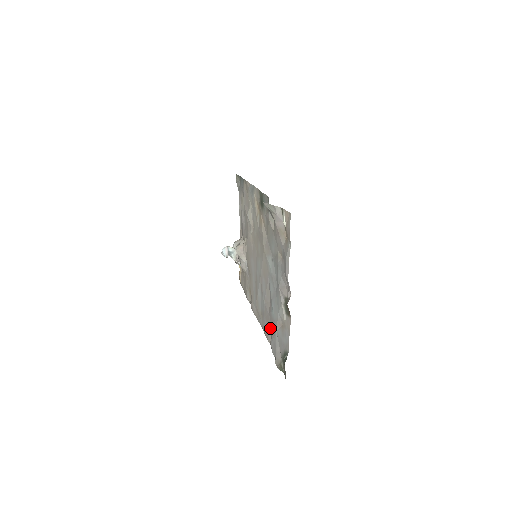
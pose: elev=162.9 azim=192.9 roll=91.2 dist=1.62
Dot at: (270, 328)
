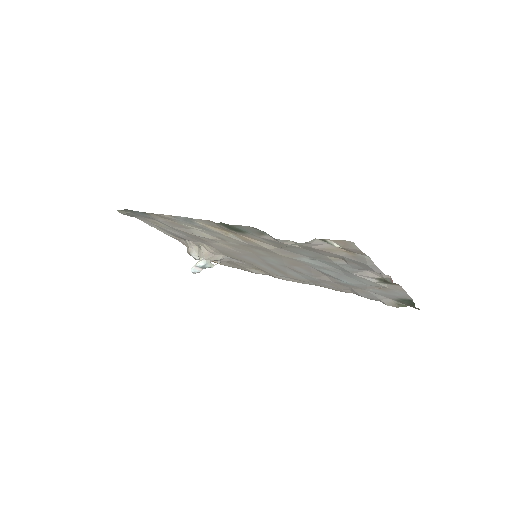
Dot at: (346, 288)
